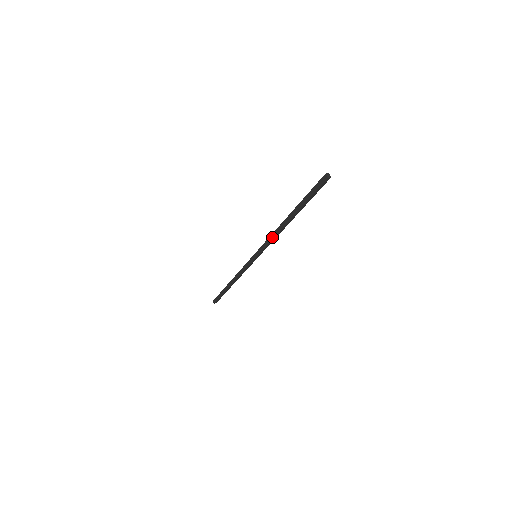
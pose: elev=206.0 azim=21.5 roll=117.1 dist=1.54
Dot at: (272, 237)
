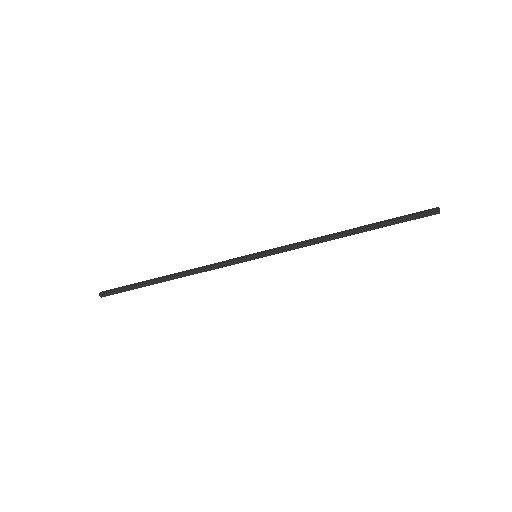
Dot at: (309, 244)
